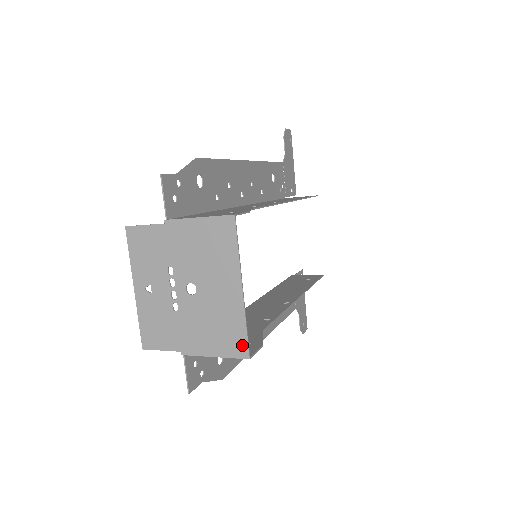
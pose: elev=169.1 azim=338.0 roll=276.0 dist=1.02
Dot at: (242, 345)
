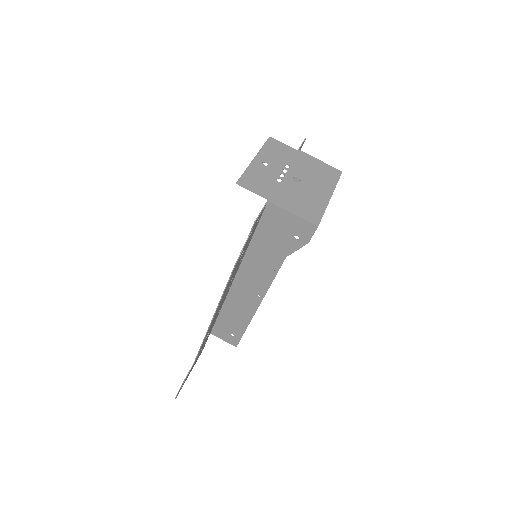
Dot at: (317, 218)
